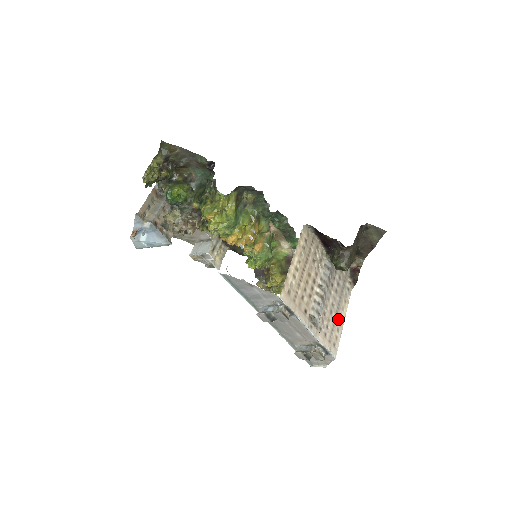
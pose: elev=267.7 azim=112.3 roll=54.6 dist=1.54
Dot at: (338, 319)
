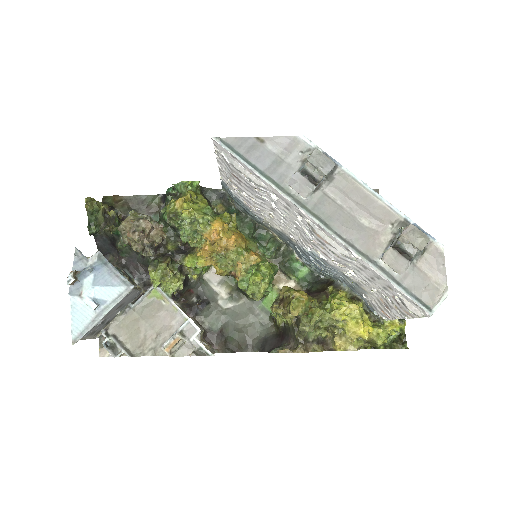
Dot at: occluded
